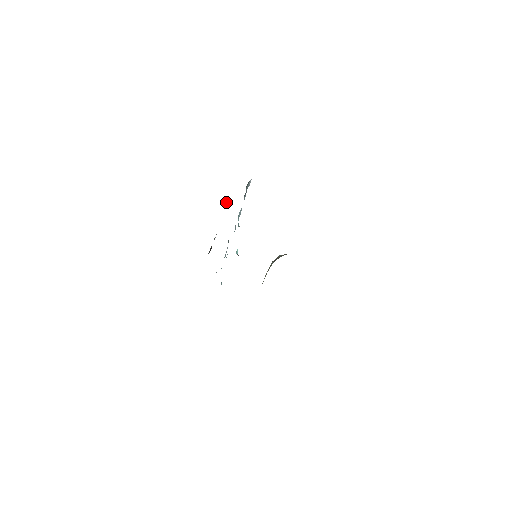
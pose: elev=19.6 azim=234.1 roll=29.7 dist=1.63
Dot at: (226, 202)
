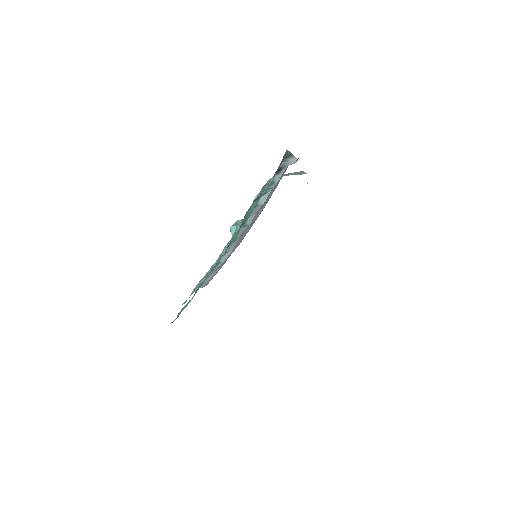
Dot at: occluded
